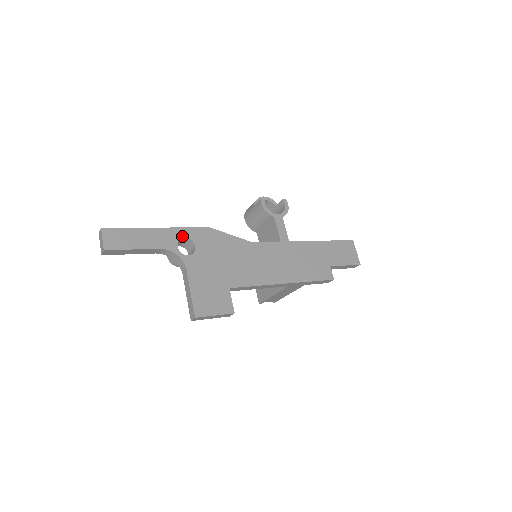
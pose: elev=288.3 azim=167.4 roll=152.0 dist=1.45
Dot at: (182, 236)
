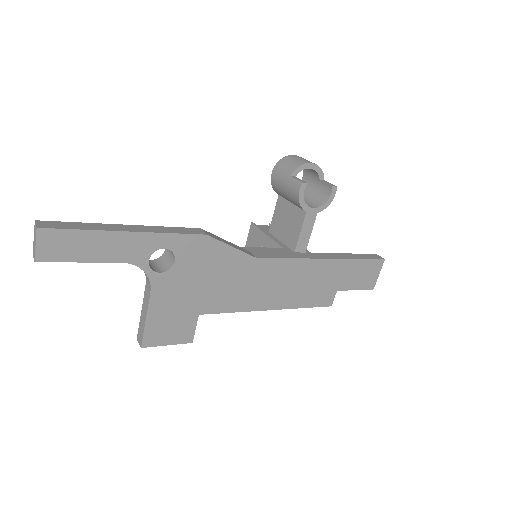
Dot at: (161, 246)
